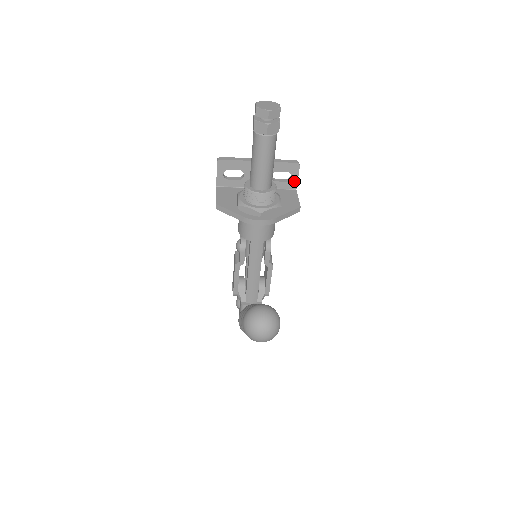
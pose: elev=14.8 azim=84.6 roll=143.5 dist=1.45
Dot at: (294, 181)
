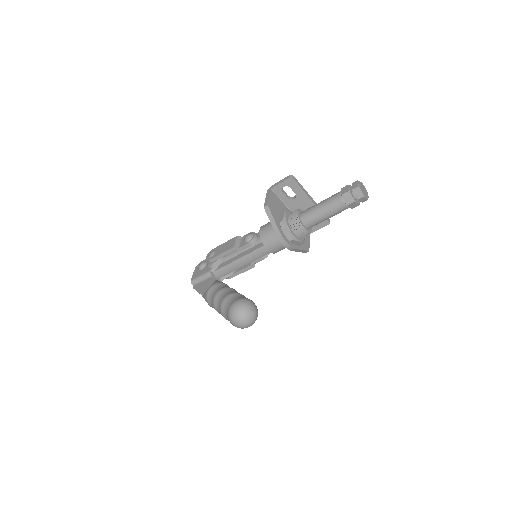
Dot at: (315, 229)
